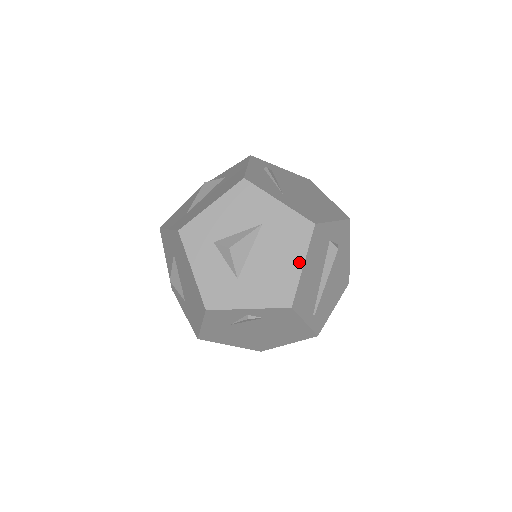
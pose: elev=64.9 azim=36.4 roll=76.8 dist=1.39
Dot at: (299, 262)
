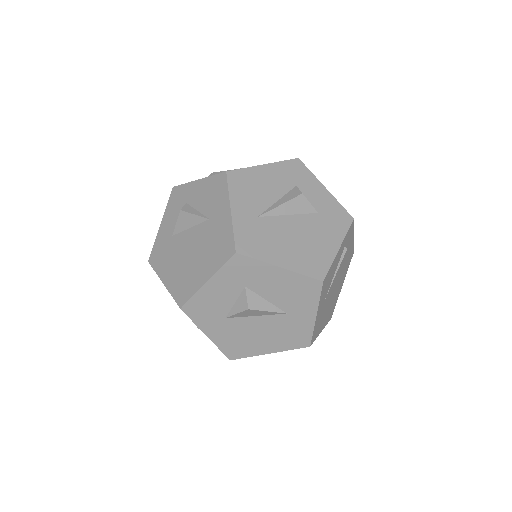
Dot at: (271, 350)
